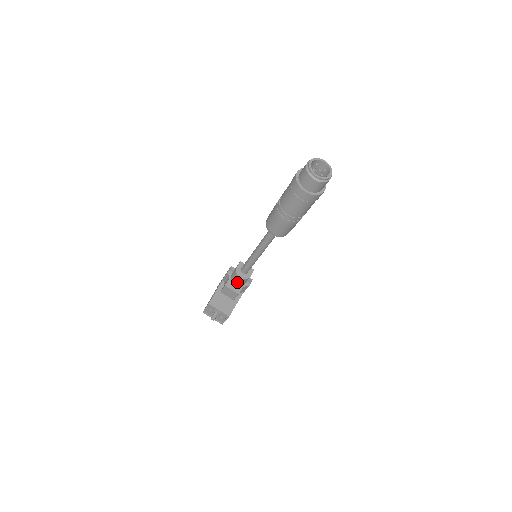
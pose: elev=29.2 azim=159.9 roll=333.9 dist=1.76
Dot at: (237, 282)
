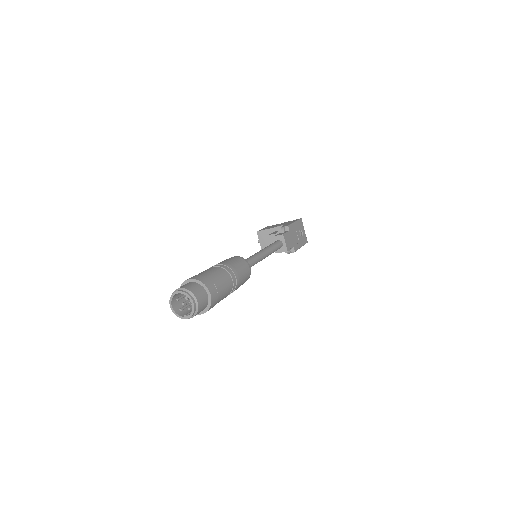
Dot at: occluded
